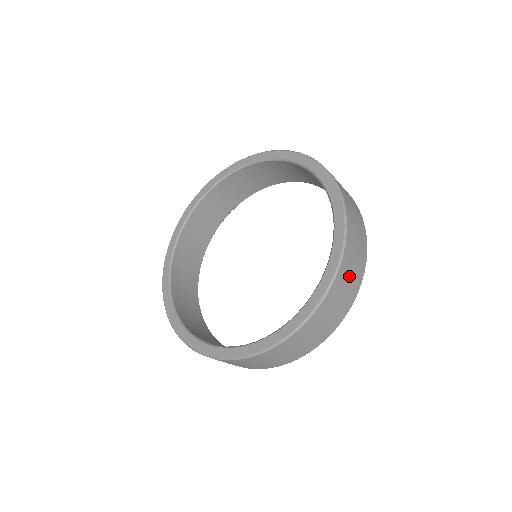
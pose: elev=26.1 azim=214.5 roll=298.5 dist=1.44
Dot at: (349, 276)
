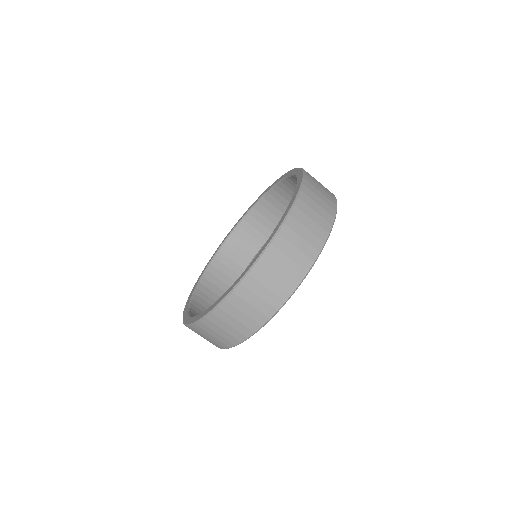
Dot at: (319, 191)
